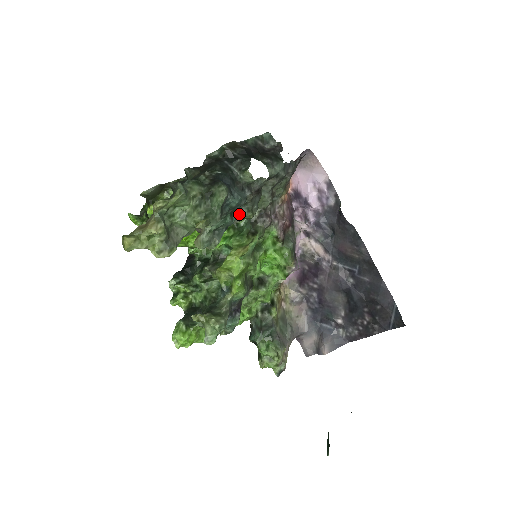
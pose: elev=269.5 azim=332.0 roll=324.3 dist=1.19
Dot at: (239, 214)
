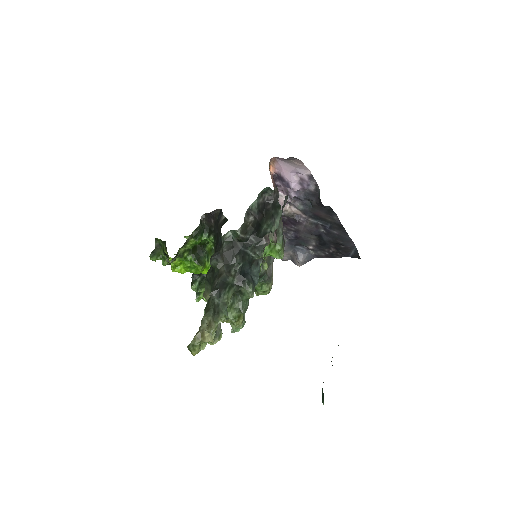
Dot at: occluded
